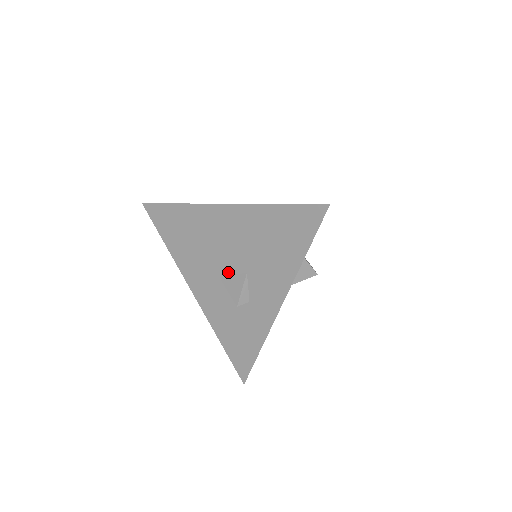
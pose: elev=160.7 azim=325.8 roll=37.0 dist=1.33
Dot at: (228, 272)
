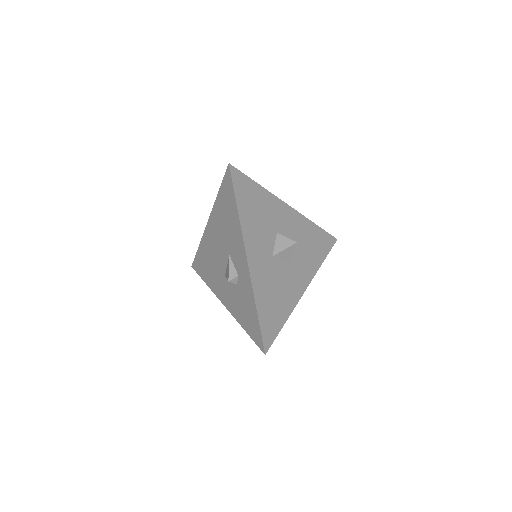
Dot at: (225, 266)
